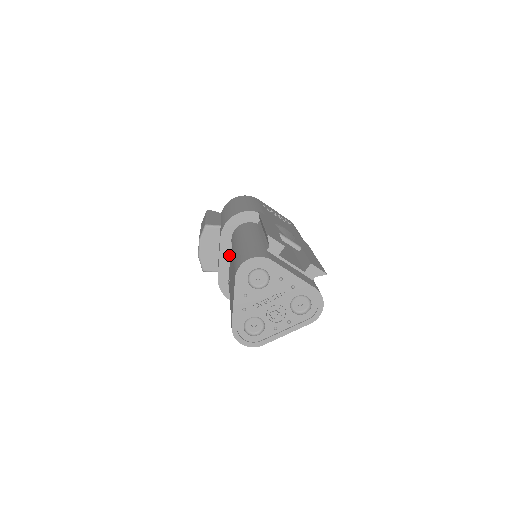
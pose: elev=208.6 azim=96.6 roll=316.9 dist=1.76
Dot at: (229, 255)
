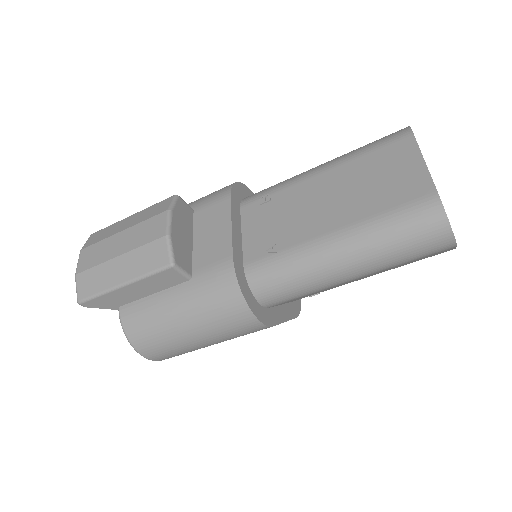
Dot at: (240, 229)
